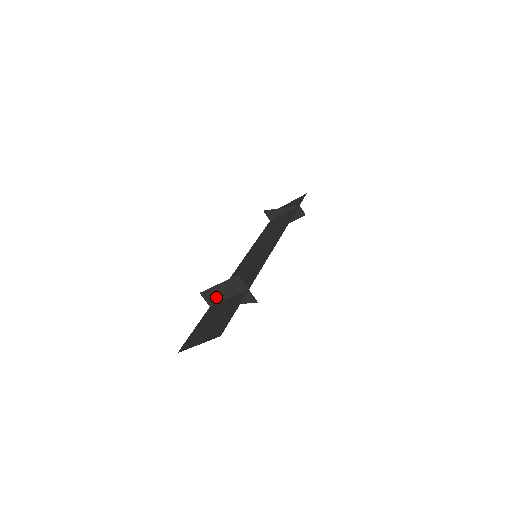
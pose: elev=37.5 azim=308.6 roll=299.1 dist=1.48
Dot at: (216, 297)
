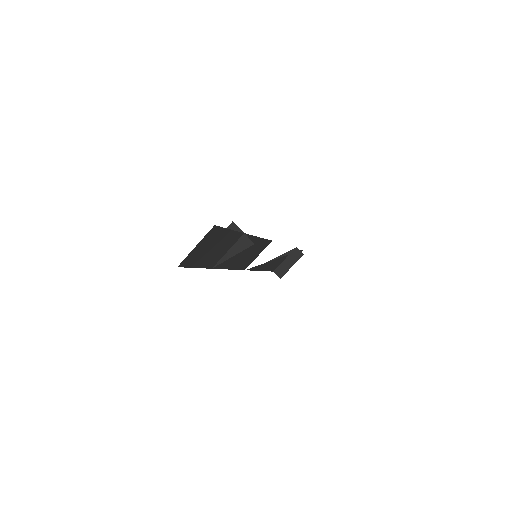
Dot at: occluded
